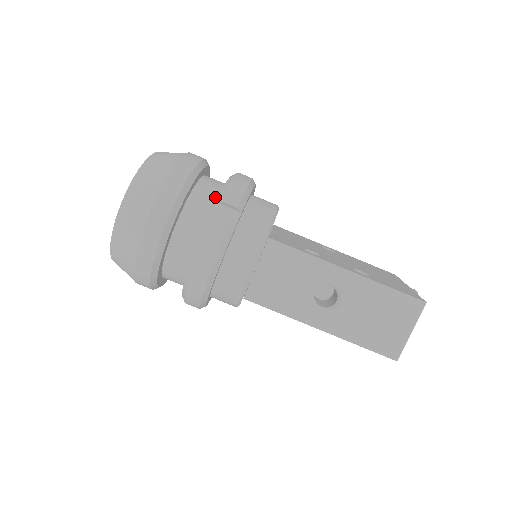
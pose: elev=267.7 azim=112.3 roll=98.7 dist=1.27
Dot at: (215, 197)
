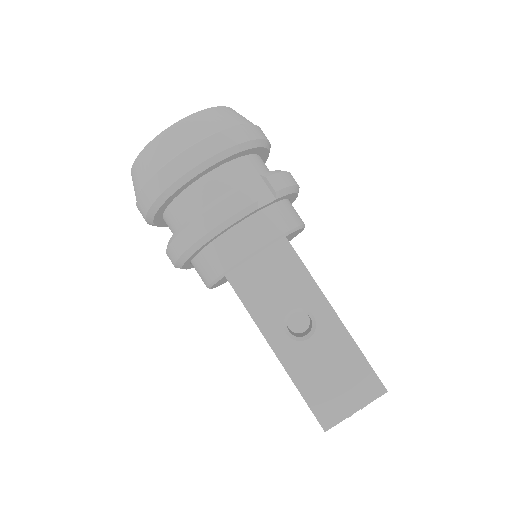
Dot at: occluded
